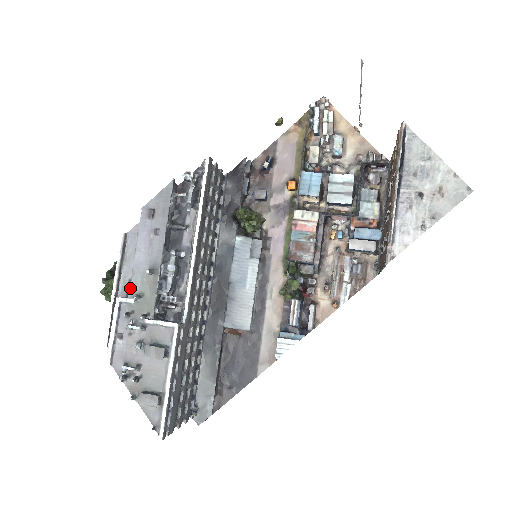
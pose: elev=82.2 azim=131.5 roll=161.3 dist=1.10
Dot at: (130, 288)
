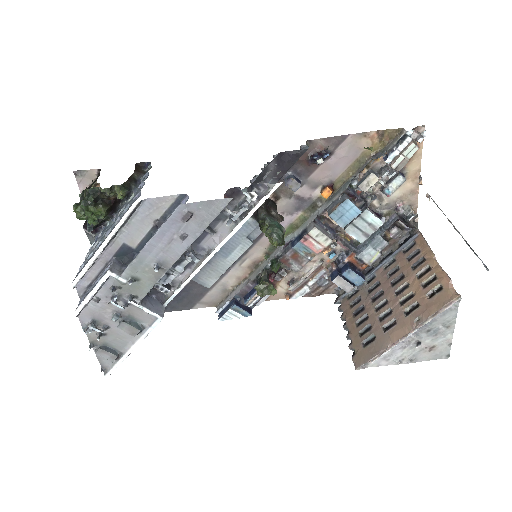
Dot at: (127, 269)
